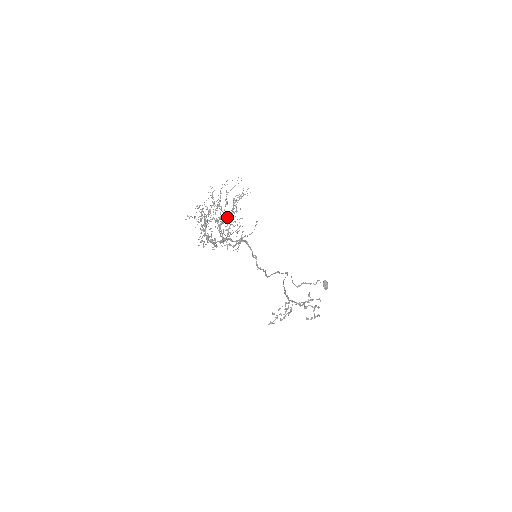
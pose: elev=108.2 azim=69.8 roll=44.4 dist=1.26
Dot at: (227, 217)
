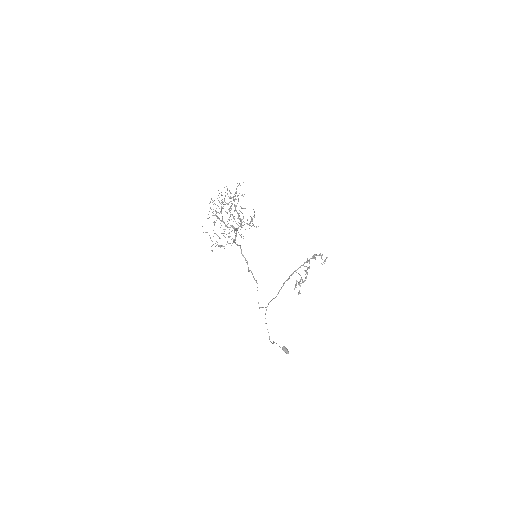
Dot at: occluded
